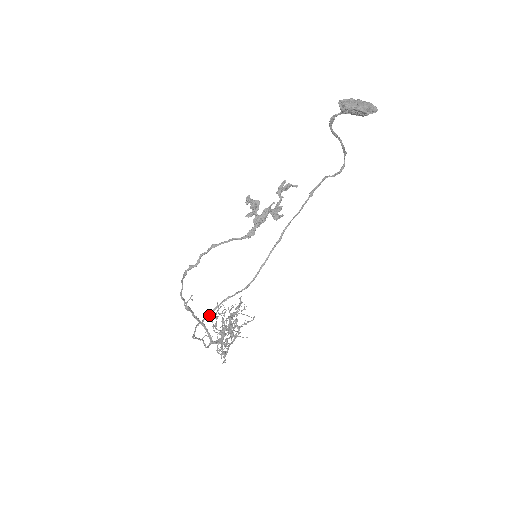
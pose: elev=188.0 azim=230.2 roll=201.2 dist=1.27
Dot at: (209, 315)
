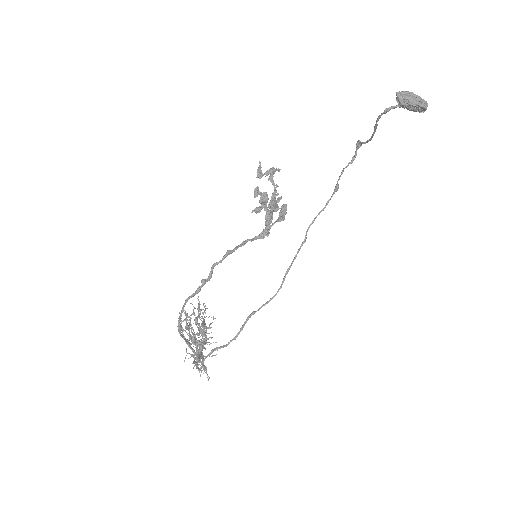
Dot at: occluded
